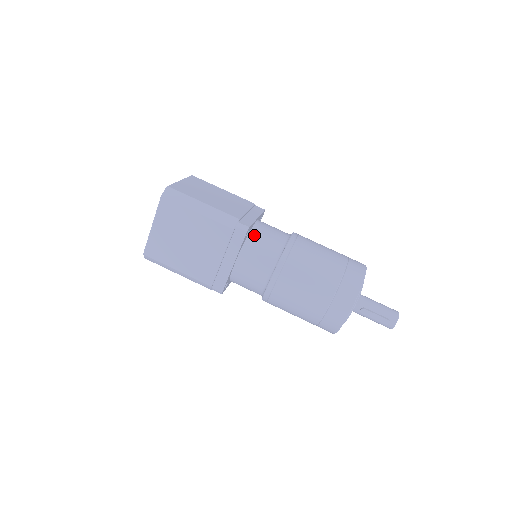
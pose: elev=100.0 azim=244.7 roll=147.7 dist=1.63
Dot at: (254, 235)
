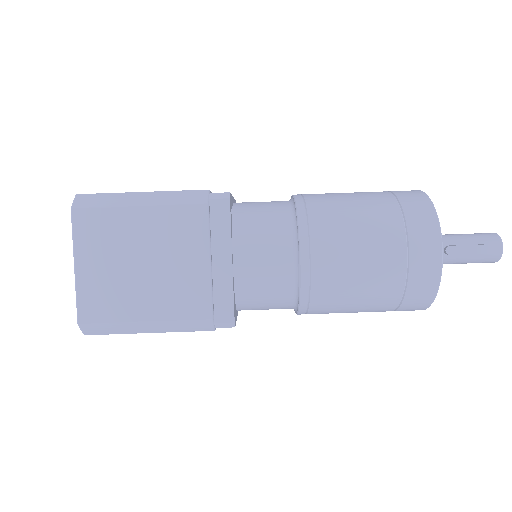
Dot at: (241, 212)
